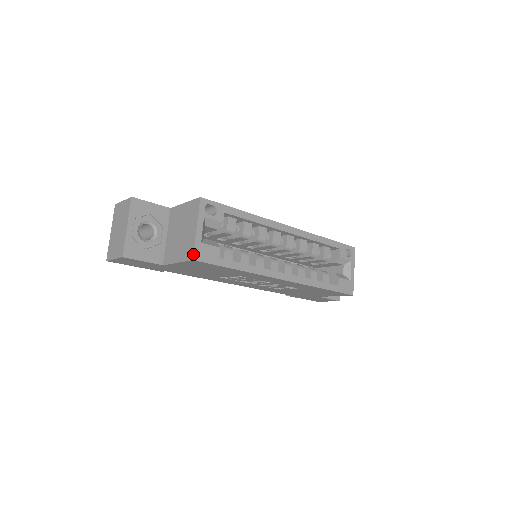
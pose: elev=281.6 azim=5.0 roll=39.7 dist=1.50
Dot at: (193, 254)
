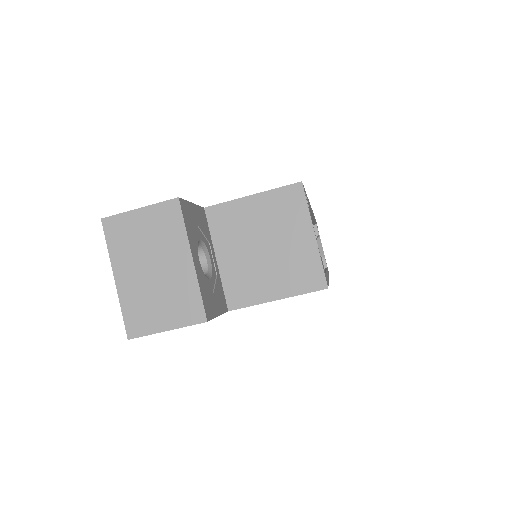
Dot at: (325, 279)
